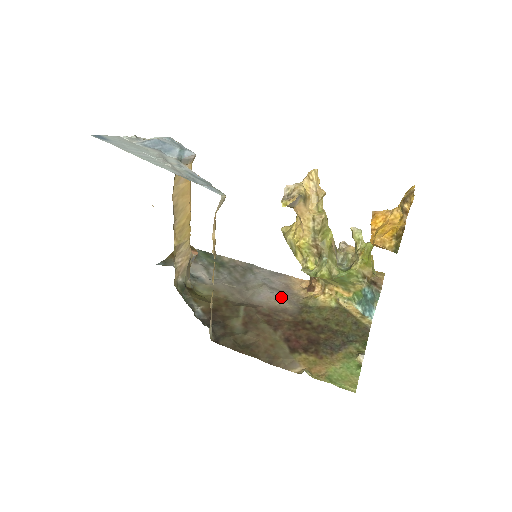
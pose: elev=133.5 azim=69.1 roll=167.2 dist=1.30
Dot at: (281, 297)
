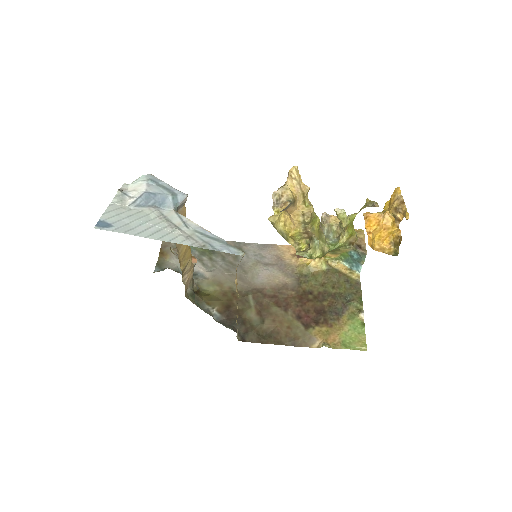
Dot at: (278, 272)
